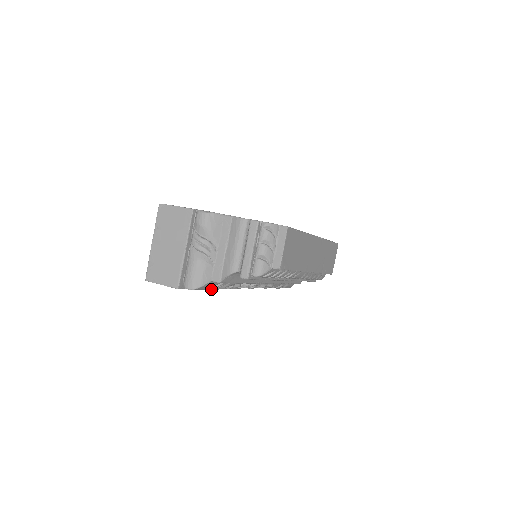
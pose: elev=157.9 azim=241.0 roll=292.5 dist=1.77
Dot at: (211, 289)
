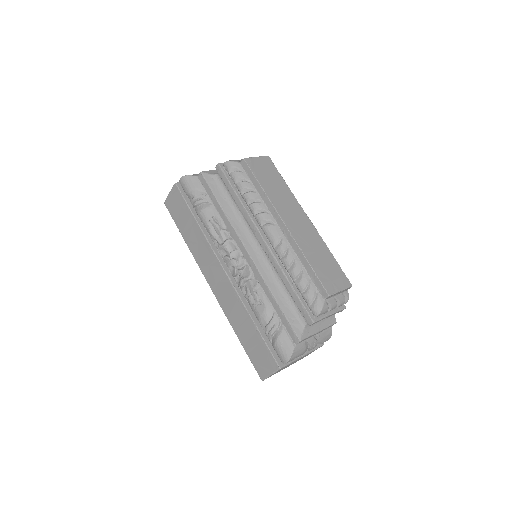
Dot at: (195, 202)
